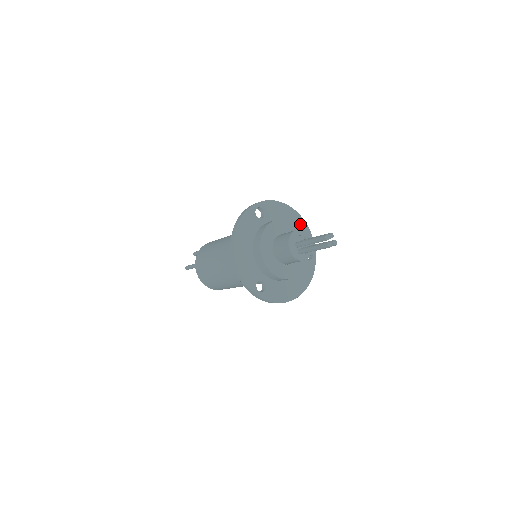
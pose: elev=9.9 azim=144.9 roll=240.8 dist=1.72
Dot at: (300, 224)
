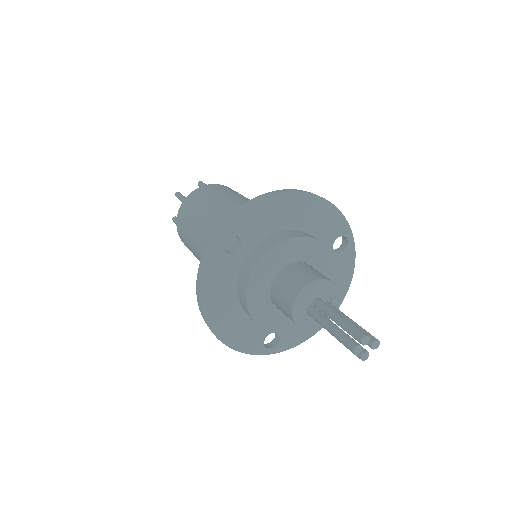
Dot at: (313, 208)
